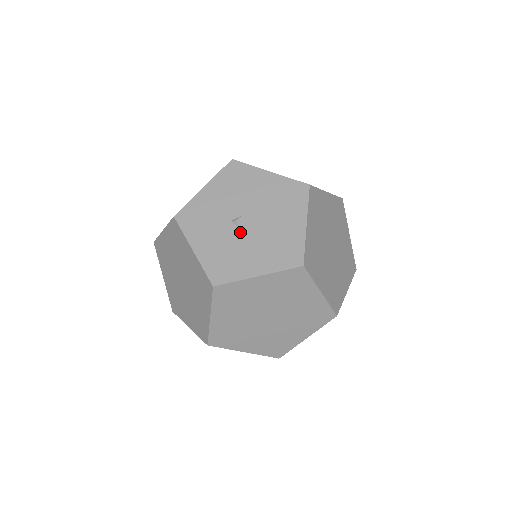
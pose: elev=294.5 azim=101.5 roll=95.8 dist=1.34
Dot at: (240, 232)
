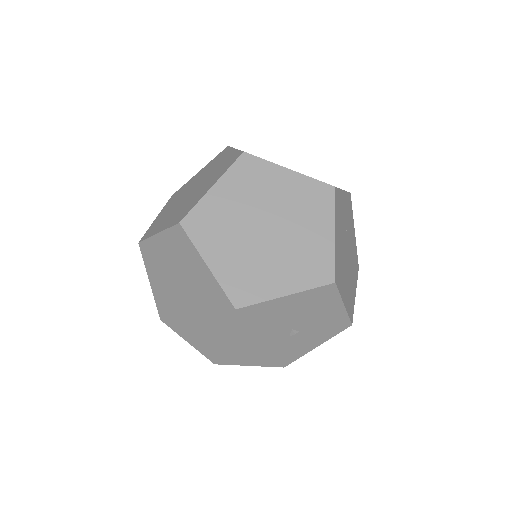
Dot at: occluded
